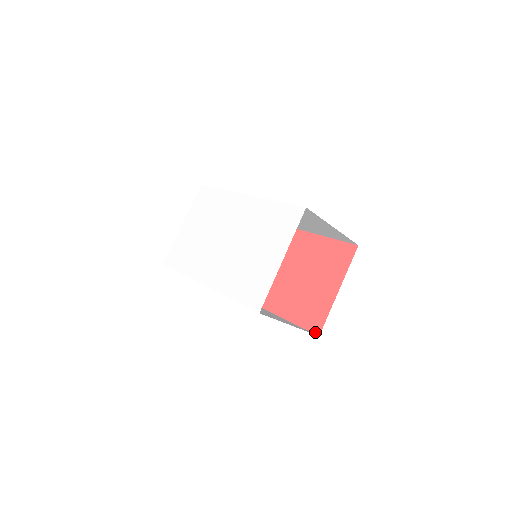
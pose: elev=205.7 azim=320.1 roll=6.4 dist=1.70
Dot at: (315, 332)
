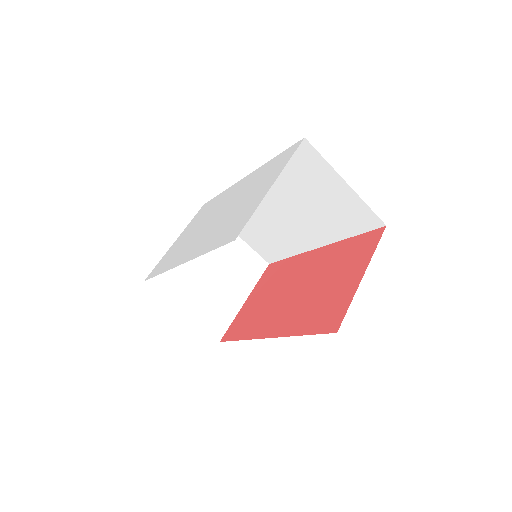
Dot at: (331, 331)
